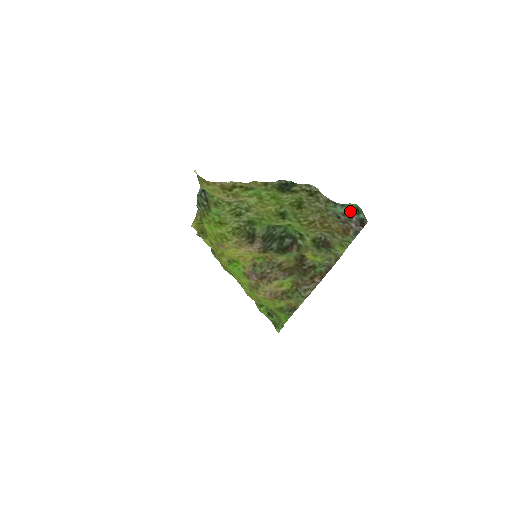
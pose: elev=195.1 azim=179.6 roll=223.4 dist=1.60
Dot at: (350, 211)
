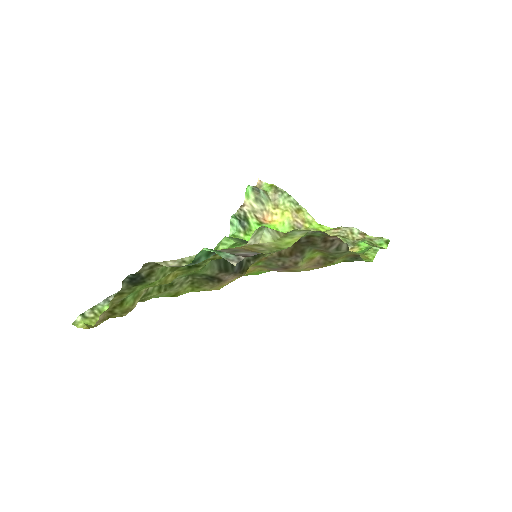
Dot at: (213, 253)
